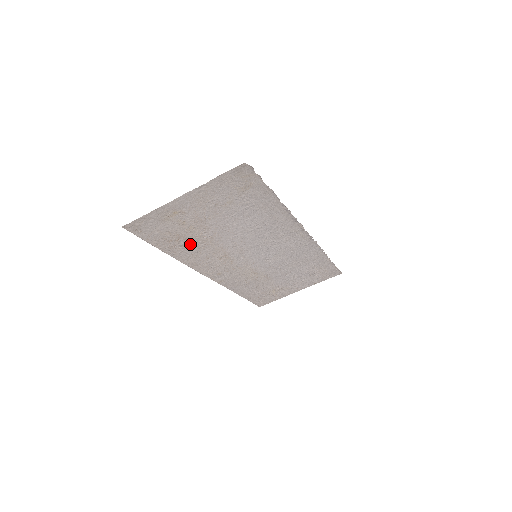
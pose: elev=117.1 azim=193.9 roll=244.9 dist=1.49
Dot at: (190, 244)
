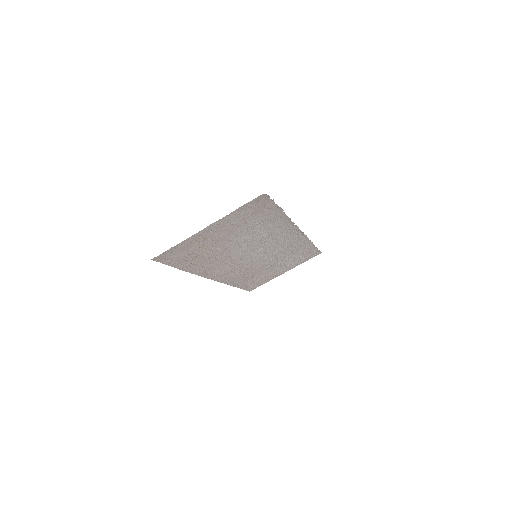
Dot at: (204, 259)
